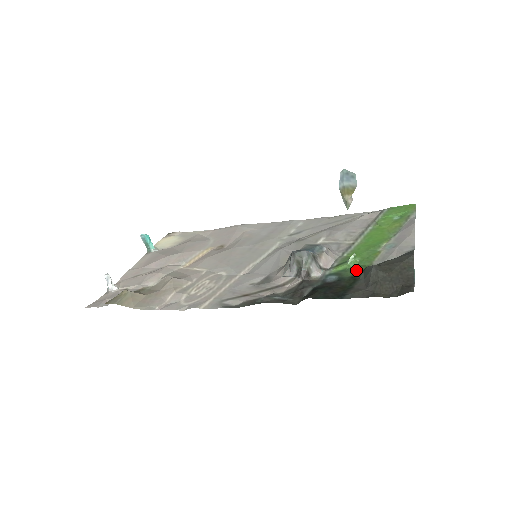
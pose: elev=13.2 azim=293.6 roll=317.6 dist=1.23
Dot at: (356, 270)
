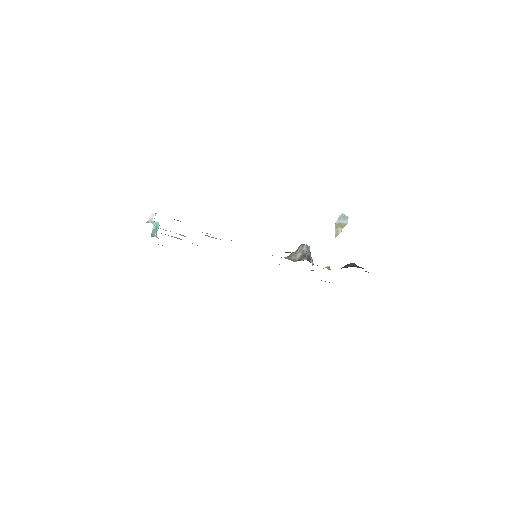
Dot at: occluded
